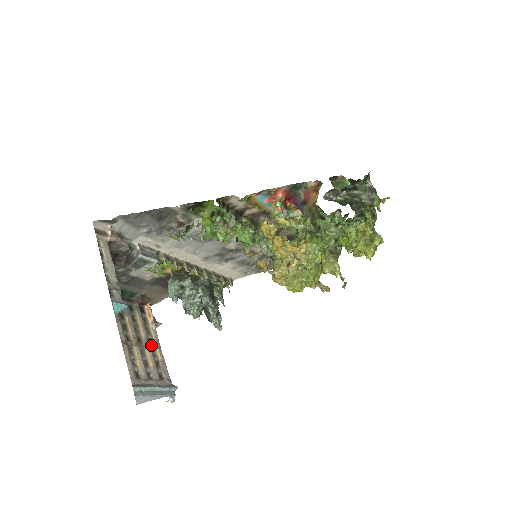
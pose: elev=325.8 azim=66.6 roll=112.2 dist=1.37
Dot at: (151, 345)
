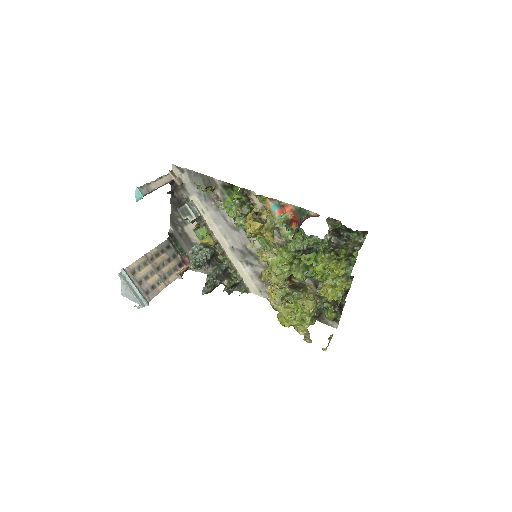
Dot at: (162, 278)
